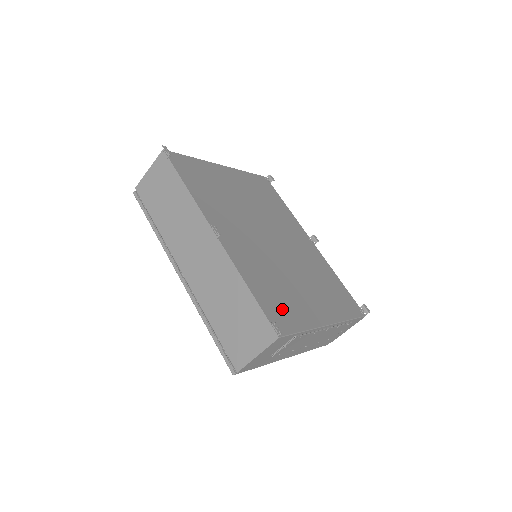
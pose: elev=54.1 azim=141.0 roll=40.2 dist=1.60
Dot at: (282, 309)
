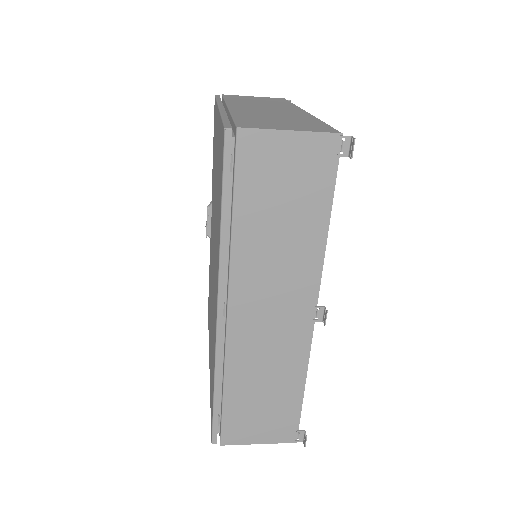
Dot at: occluded
